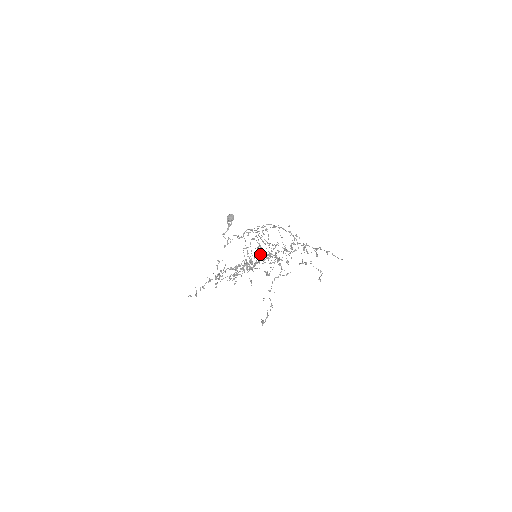
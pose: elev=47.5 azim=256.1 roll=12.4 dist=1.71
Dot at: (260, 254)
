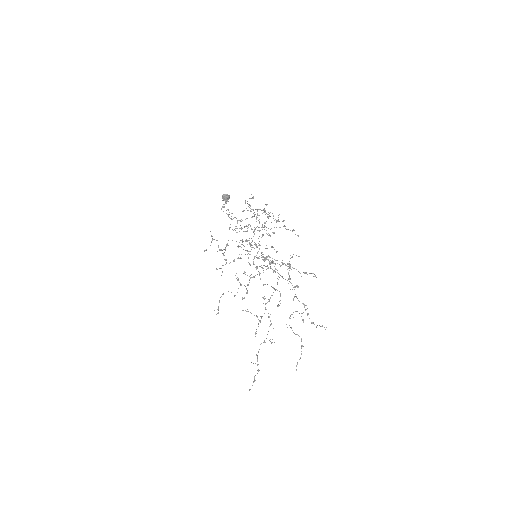
Dot at: occluded
